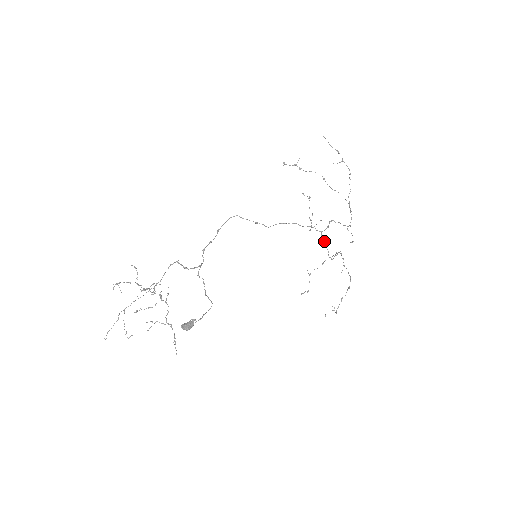
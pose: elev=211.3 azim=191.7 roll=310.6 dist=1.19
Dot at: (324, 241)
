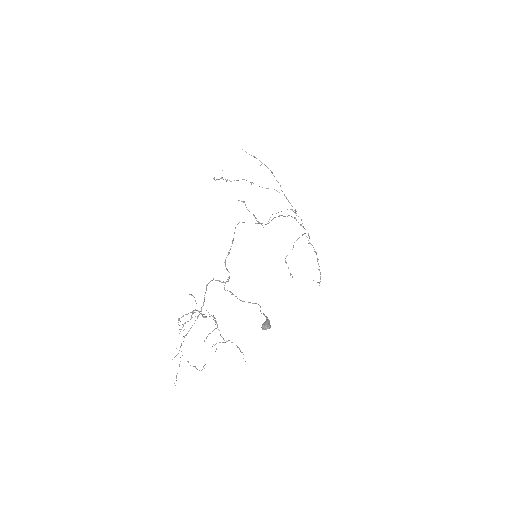
Dot at: occluded
